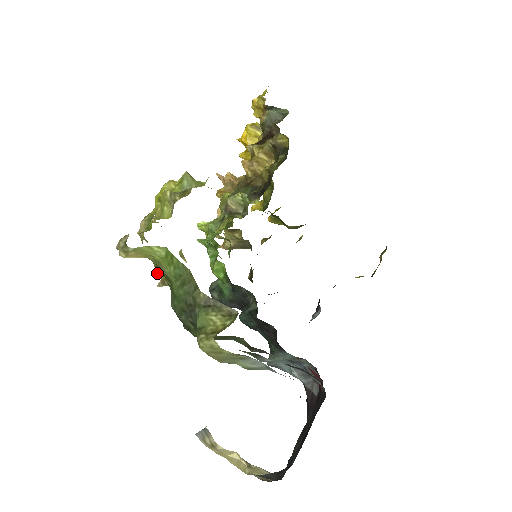
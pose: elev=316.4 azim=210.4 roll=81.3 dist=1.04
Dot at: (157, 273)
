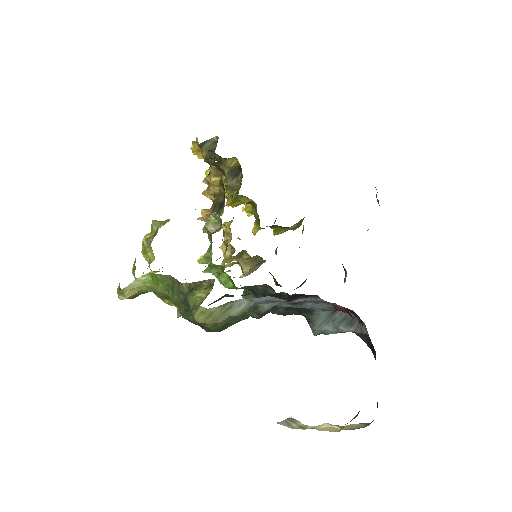
Dot at: occluded
